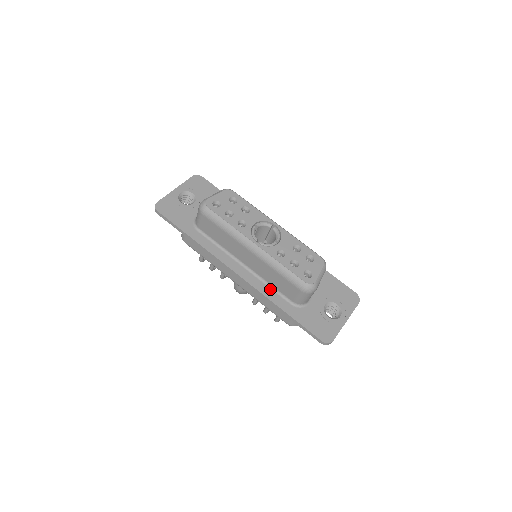
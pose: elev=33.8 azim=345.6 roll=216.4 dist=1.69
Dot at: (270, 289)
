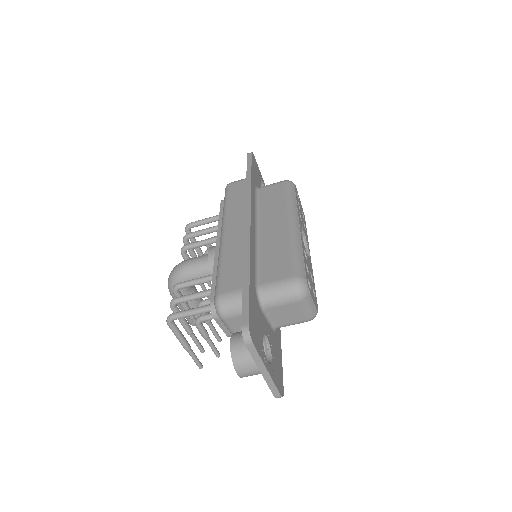
Dot at: (255, 258)
